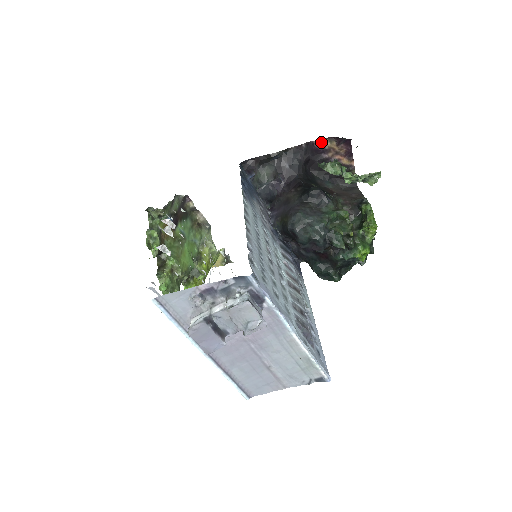
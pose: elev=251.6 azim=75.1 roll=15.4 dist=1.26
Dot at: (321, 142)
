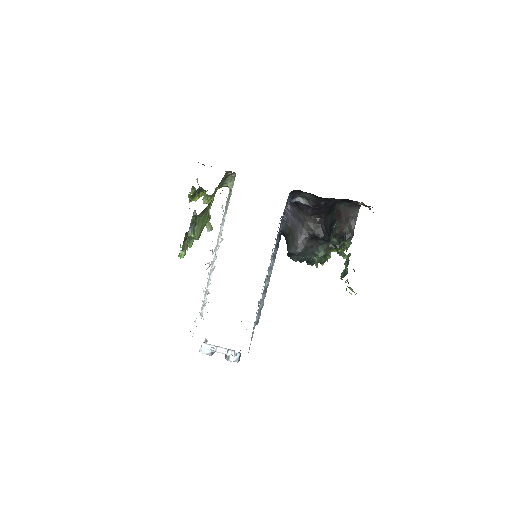
Dot at: (361, 204)
